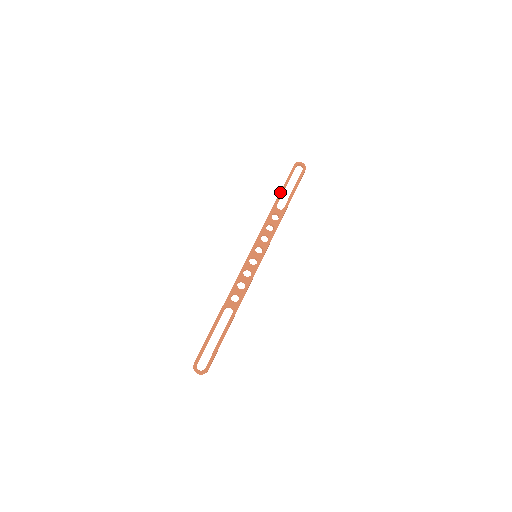
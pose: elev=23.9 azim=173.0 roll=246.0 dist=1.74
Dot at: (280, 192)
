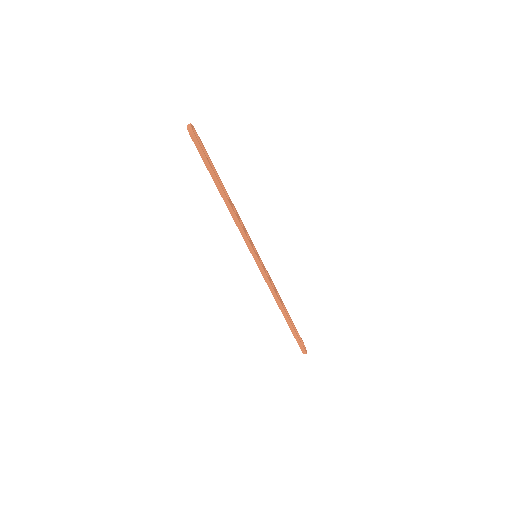
Dot at: occluded
